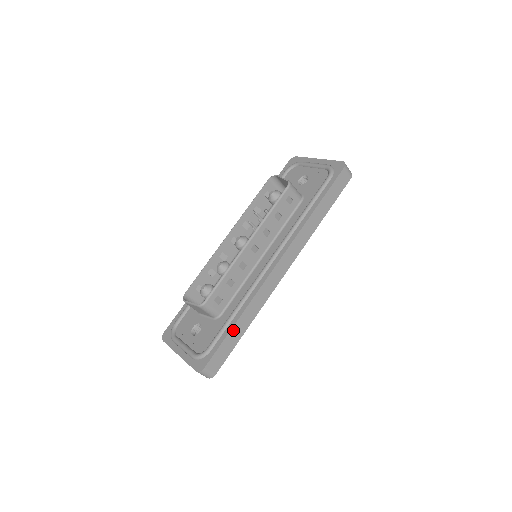
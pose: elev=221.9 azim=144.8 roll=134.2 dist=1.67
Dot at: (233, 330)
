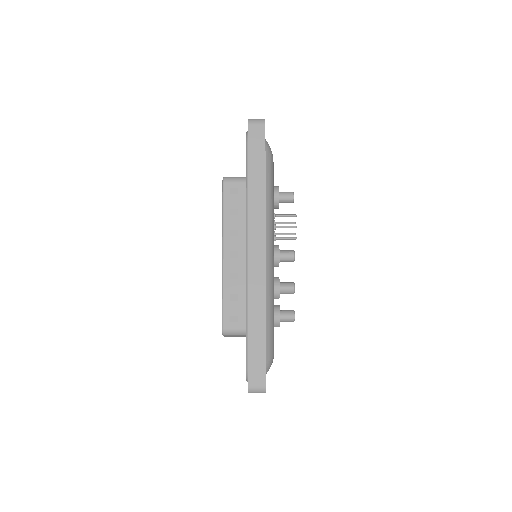
Dot at: (251, 338)
